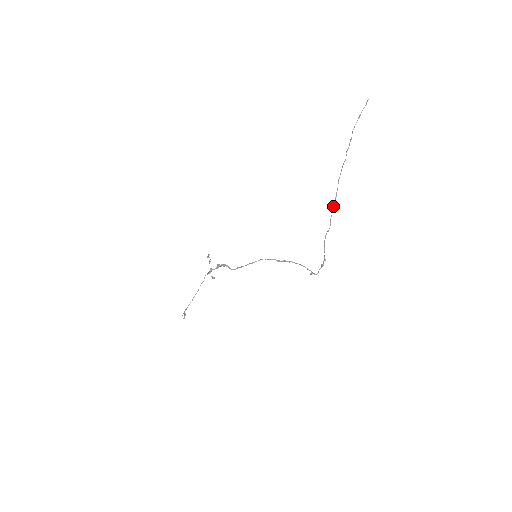
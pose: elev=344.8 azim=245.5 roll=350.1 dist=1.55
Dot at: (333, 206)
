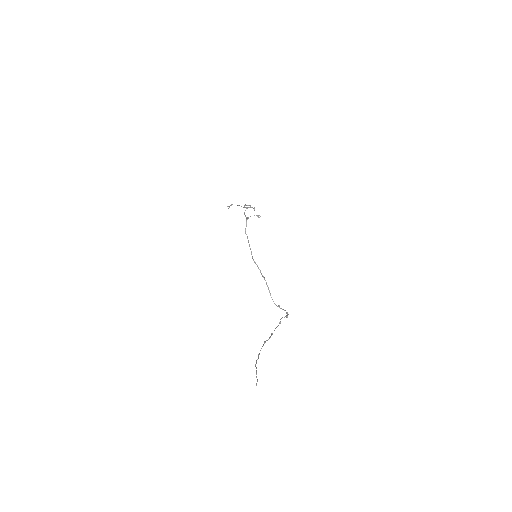
Dot at: occluded
